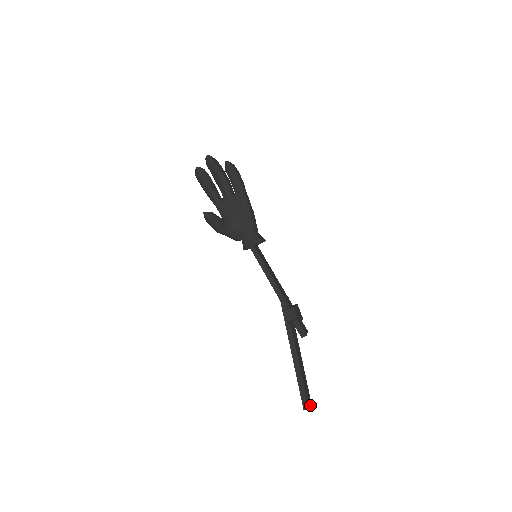
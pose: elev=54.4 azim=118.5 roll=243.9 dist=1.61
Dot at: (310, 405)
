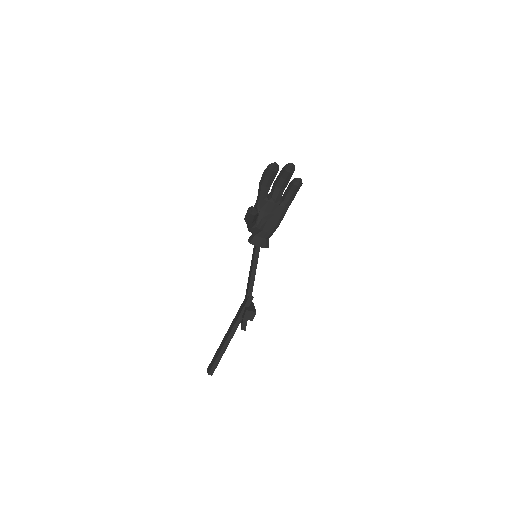
Dot at: occluded
